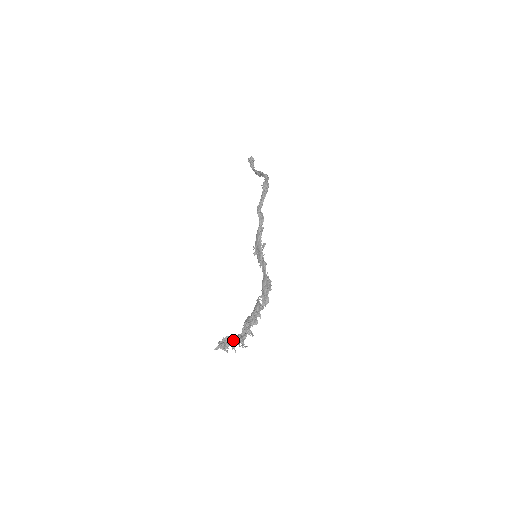
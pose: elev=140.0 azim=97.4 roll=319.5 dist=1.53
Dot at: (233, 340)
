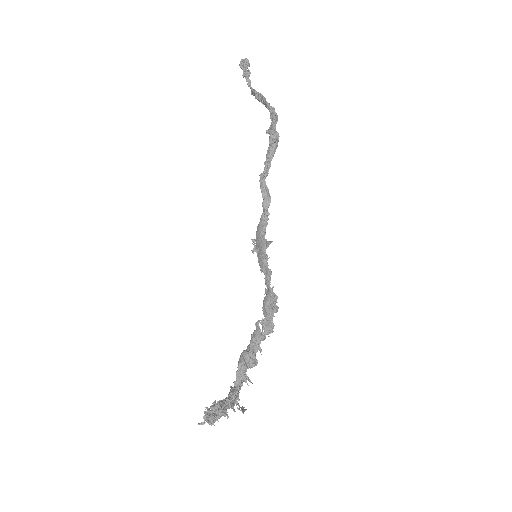
Dot at: (225, 408)
